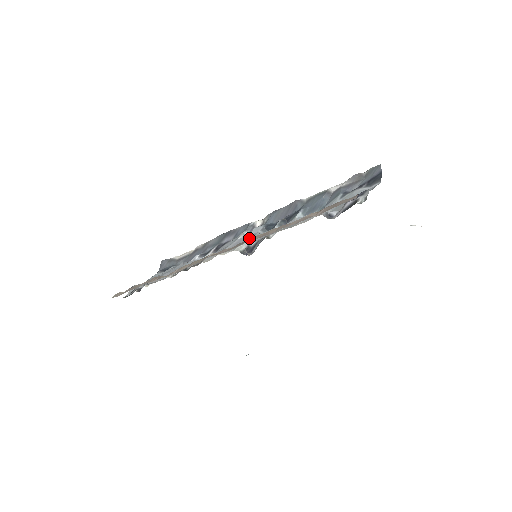
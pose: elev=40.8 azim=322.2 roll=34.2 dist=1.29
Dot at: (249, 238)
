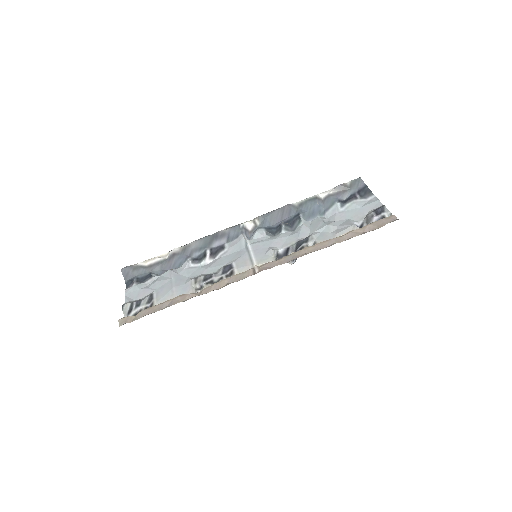
Dot at: (267, 245)
